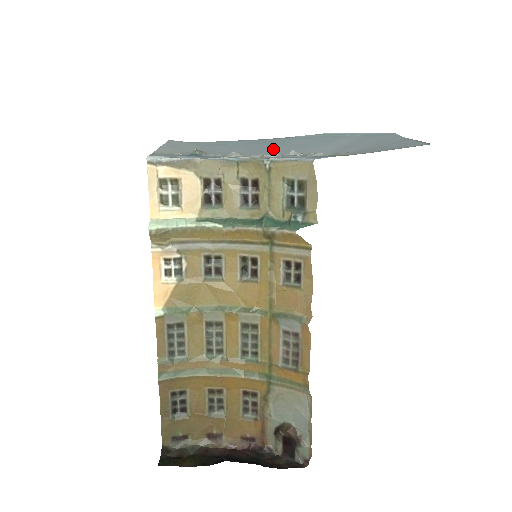
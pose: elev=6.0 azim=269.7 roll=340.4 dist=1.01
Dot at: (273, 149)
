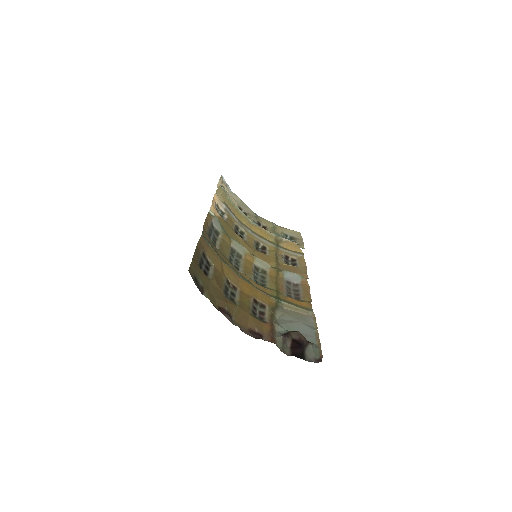
Dot at: occluded
